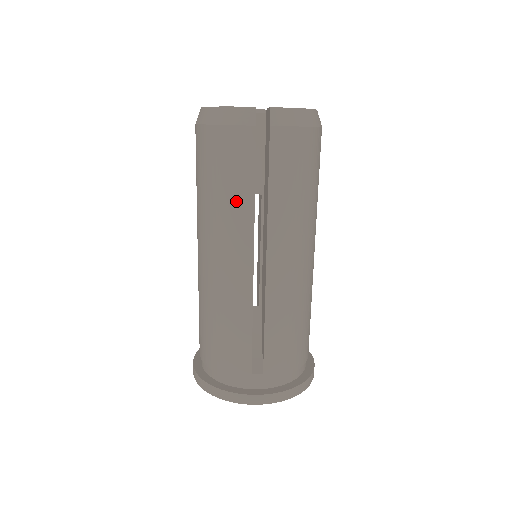
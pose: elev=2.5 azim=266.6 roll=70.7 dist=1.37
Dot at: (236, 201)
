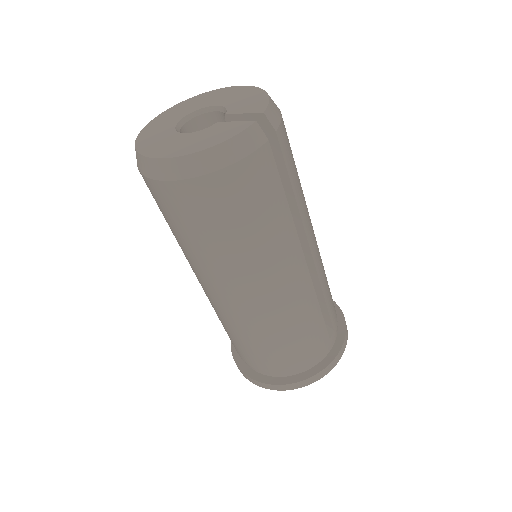
Dot at: (277, 223)
